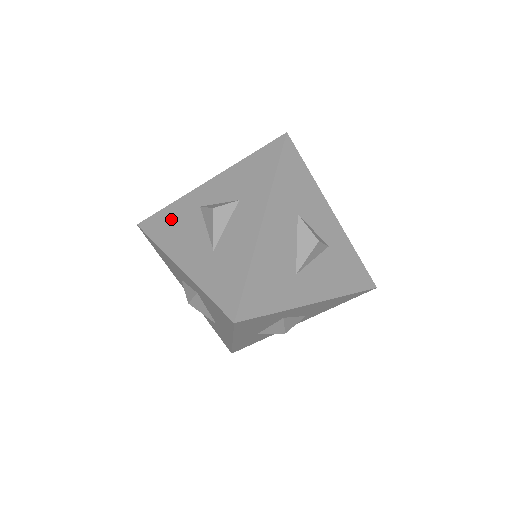
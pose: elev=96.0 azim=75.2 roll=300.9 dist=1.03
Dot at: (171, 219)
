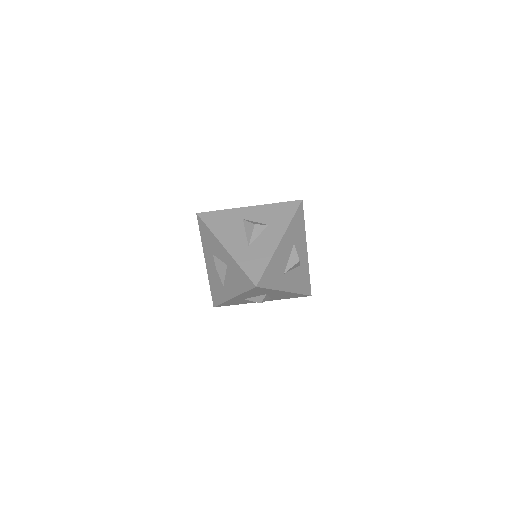
Dot at: (222, 219)
